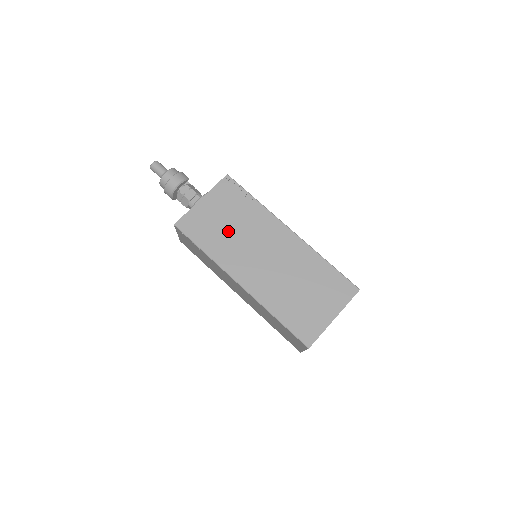
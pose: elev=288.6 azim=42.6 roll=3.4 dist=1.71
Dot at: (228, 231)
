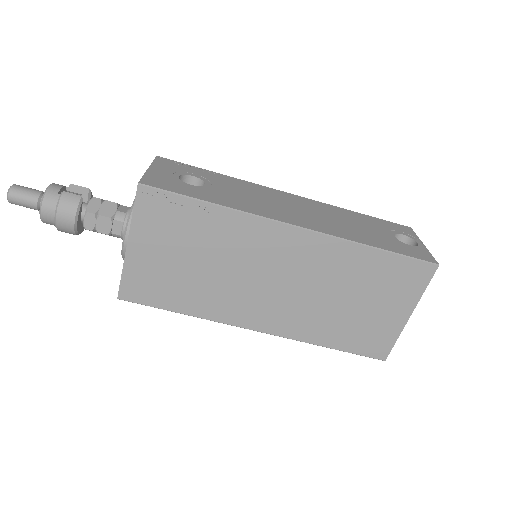
Dot at: (199, 273)
